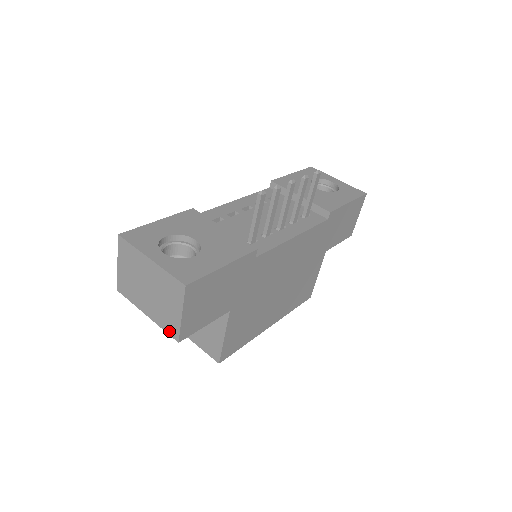
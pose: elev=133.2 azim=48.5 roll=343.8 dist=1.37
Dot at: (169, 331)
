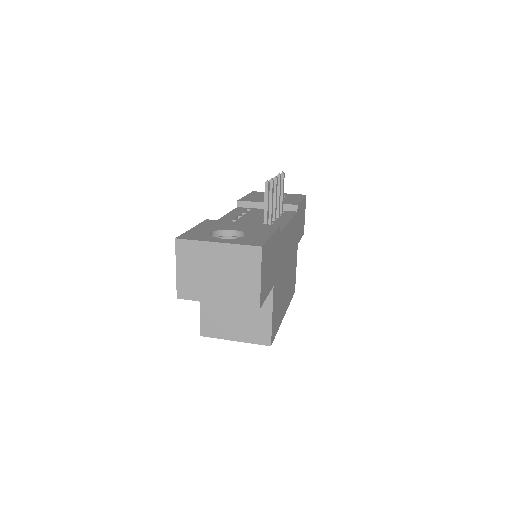
Dot at: (247, 303)
